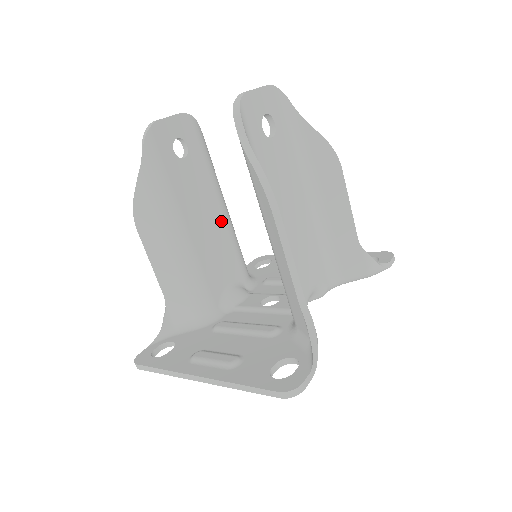
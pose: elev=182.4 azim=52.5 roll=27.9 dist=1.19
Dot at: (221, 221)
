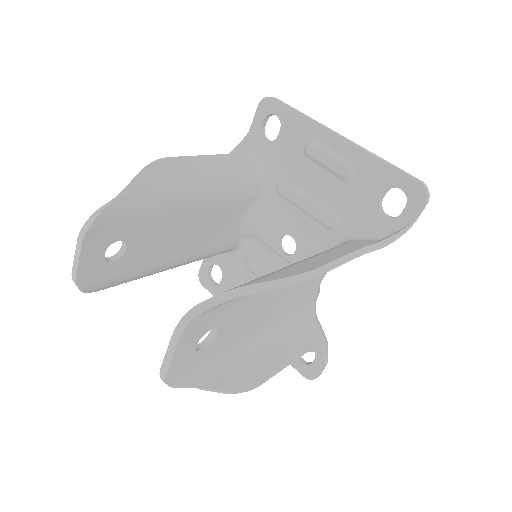
Dot at: (202, 212)
